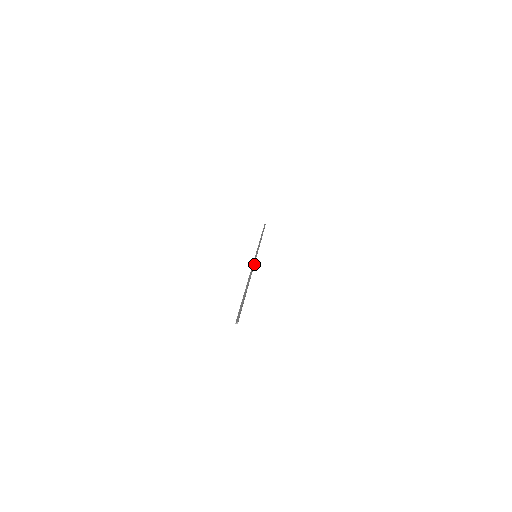
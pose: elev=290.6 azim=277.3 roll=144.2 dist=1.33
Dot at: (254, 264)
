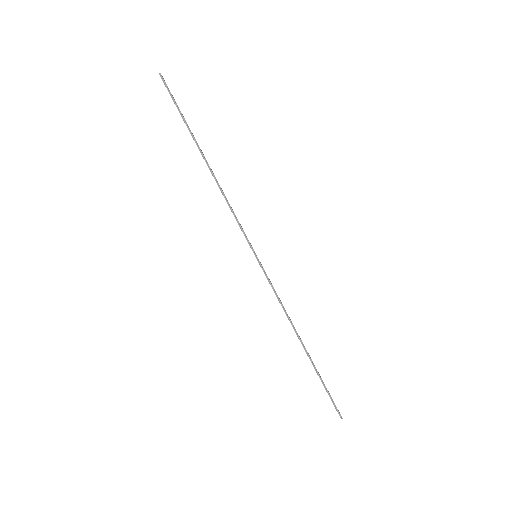
Dot at: (272, 285)
